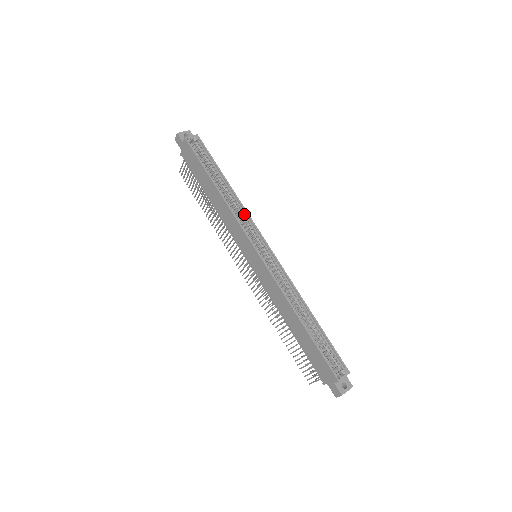
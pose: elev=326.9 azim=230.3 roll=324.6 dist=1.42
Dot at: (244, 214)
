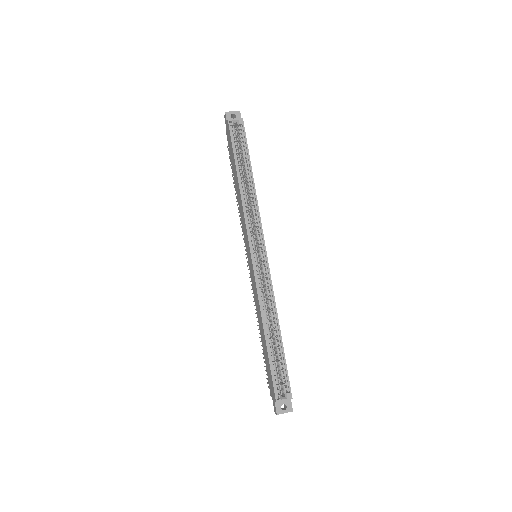
Dot at: (256, 213)
